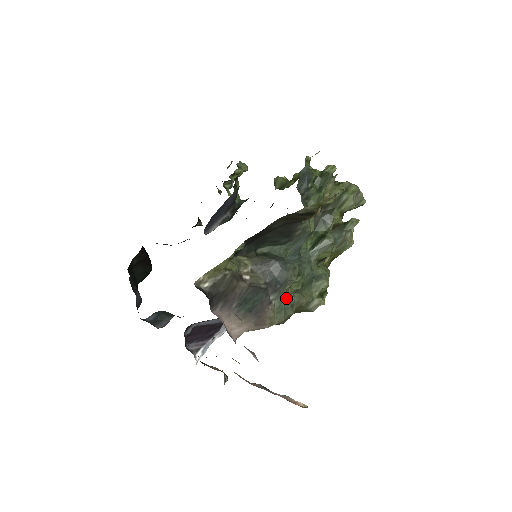
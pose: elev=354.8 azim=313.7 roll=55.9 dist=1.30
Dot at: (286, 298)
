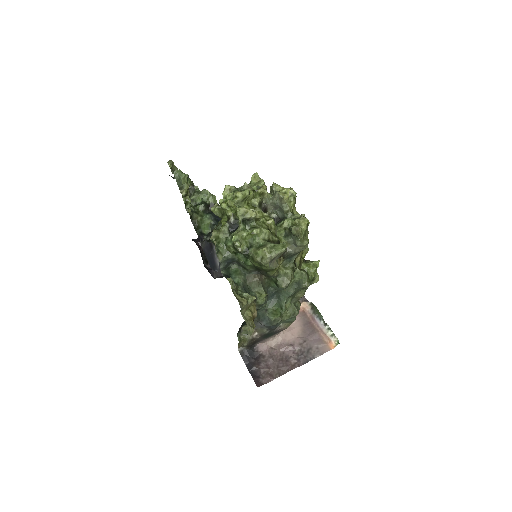
Dot at: (286, 320)
